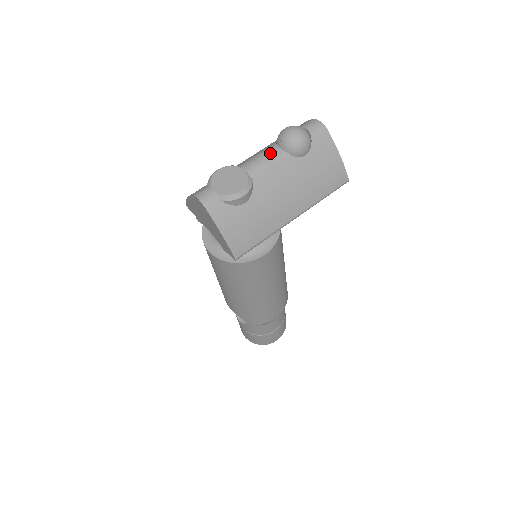
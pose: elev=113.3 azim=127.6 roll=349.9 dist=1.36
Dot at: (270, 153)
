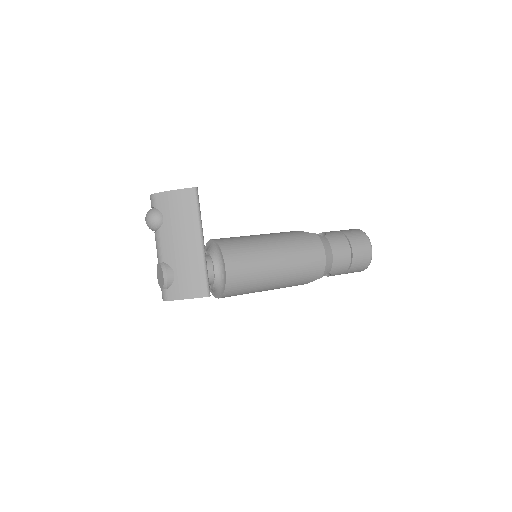
Dot at: occluded
